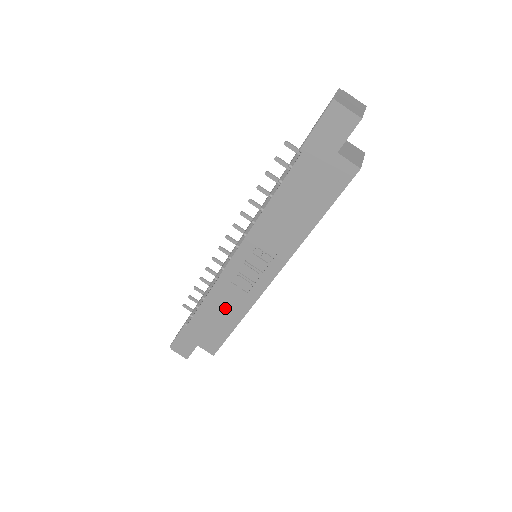
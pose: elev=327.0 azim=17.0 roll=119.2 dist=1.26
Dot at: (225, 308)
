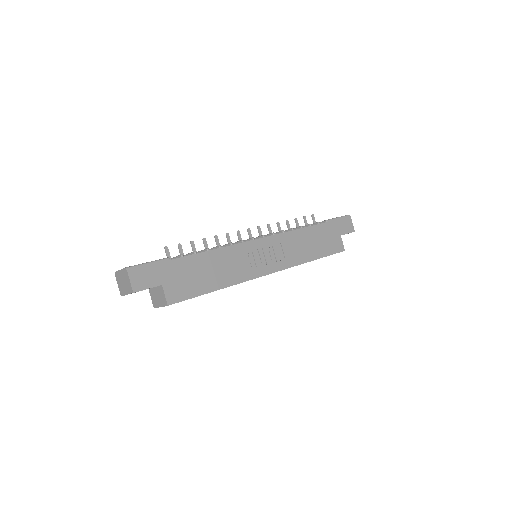
Dot at: (221, 269)
